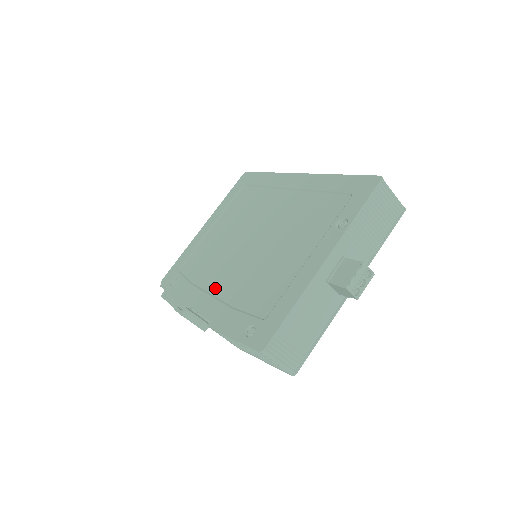
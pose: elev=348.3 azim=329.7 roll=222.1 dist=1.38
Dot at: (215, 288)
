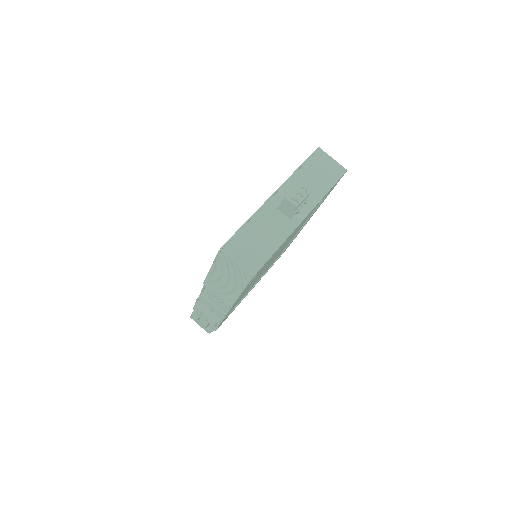
Dot at: occluded
